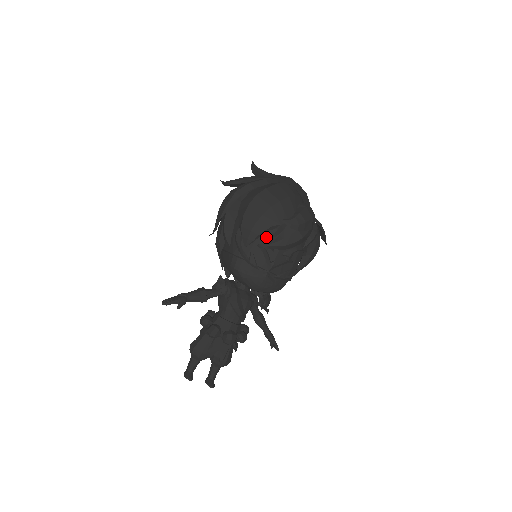
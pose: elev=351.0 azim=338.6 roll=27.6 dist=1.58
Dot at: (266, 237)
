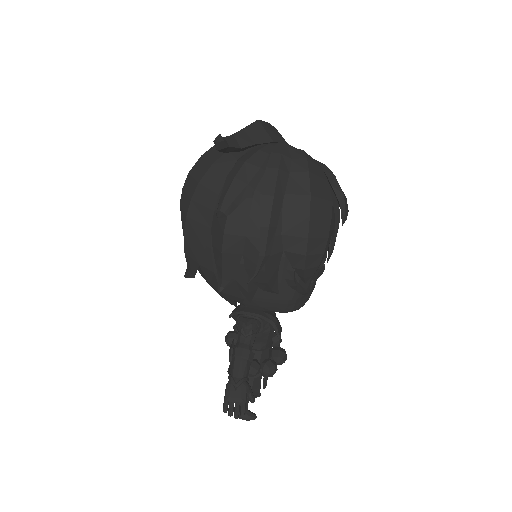
Dot at: occluded
